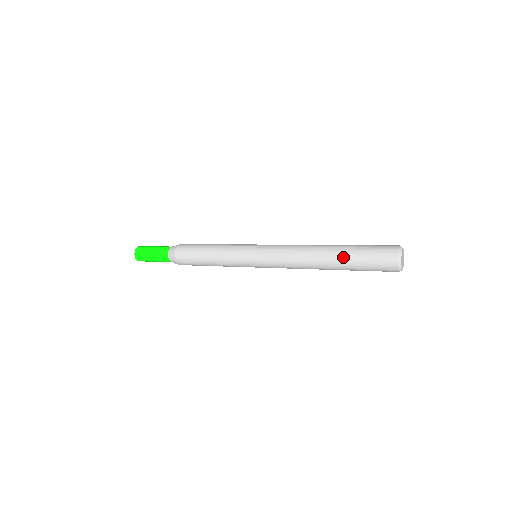
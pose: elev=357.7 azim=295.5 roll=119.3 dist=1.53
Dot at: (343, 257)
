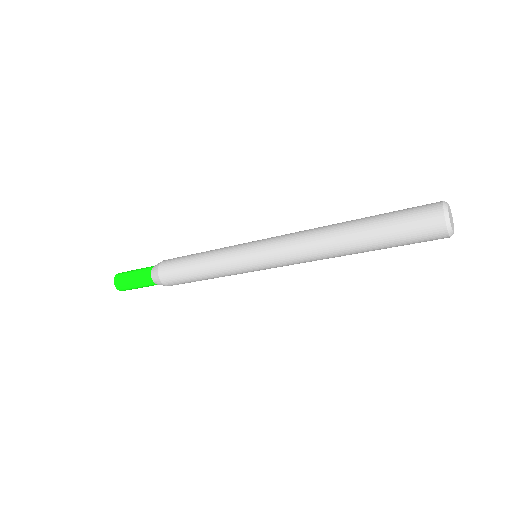
Dot at: (370, 243)
